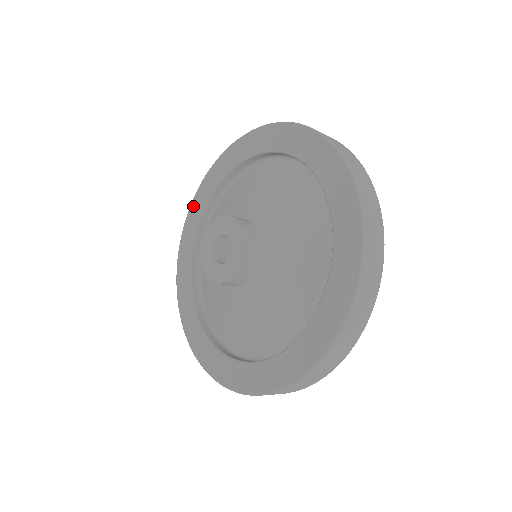
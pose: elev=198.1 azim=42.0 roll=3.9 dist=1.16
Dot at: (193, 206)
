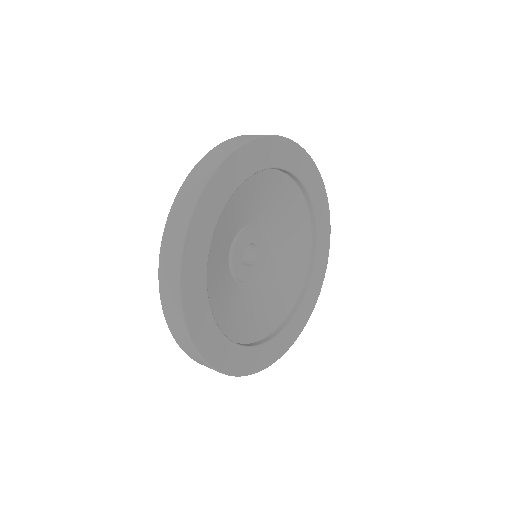
Dot at: occluded
